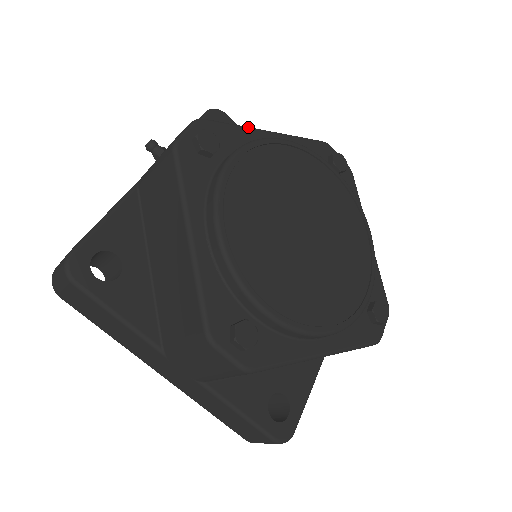
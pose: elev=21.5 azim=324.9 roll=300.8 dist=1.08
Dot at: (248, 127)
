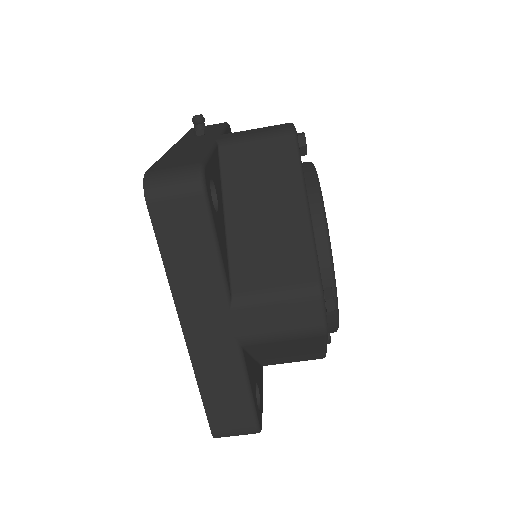
Dot at: occluded
